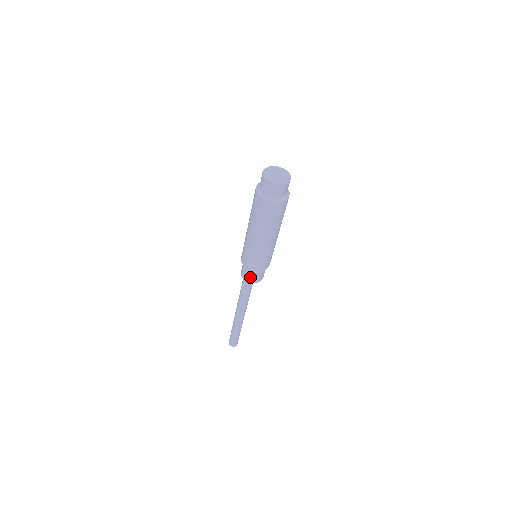
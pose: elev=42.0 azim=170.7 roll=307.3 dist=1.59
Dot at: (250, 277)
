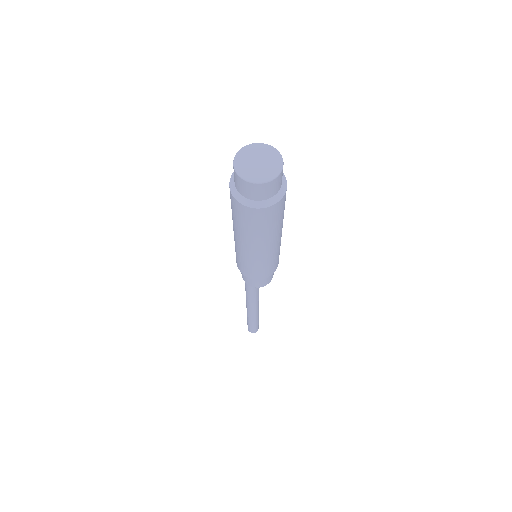
Dot at: (264, 281)
